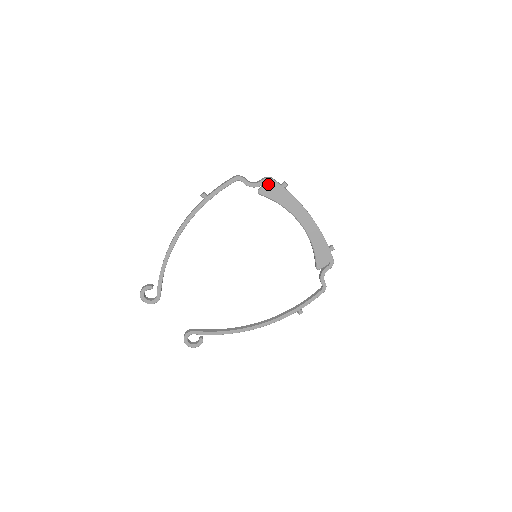
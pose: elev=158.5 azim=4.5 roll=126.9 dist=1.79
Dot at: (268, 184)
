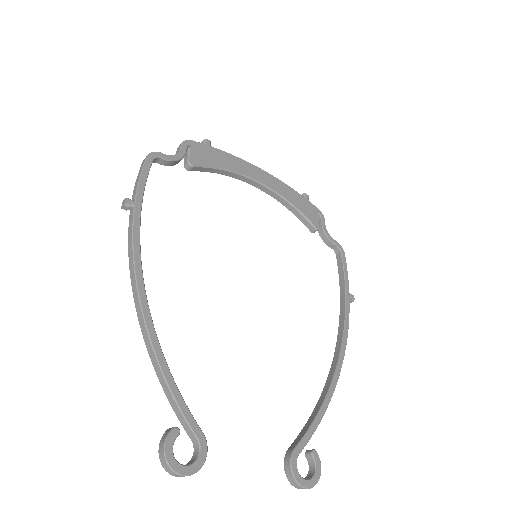
Dot at: (191, 148)
